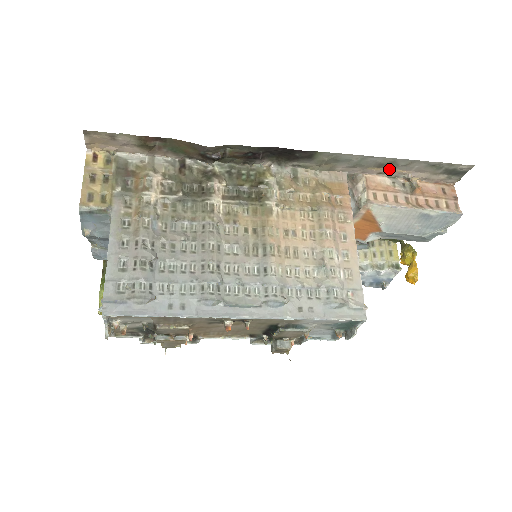
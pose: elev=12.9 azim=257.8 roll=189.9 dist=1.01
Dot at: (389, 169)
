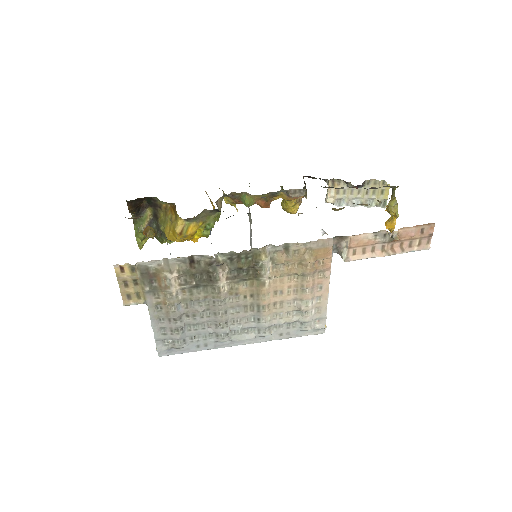
Dot at: occluded
